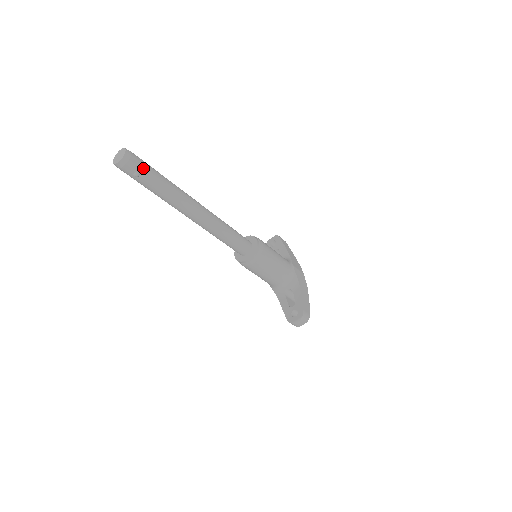
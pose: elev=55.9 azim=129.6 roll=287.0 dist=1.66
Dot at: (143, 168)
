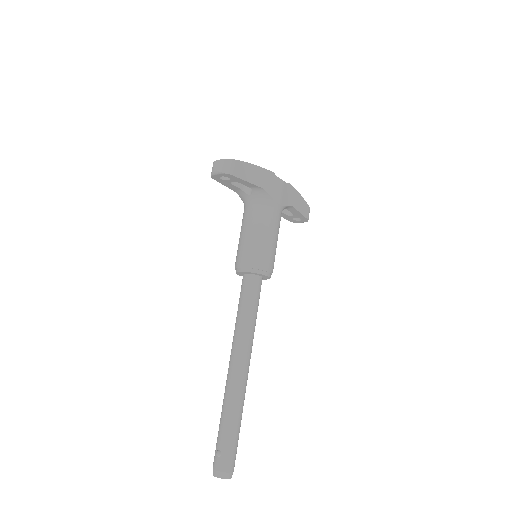
Dot at: (236, 453)
